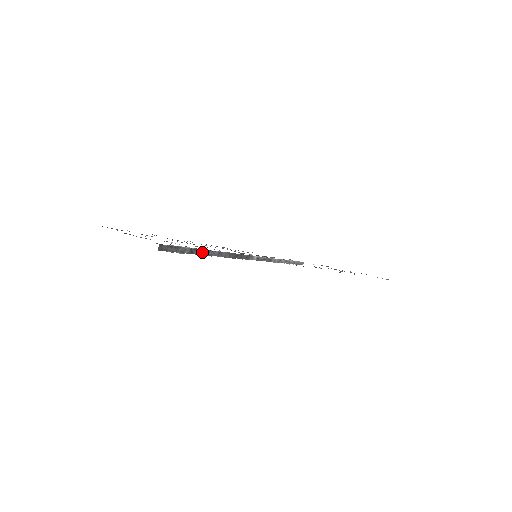
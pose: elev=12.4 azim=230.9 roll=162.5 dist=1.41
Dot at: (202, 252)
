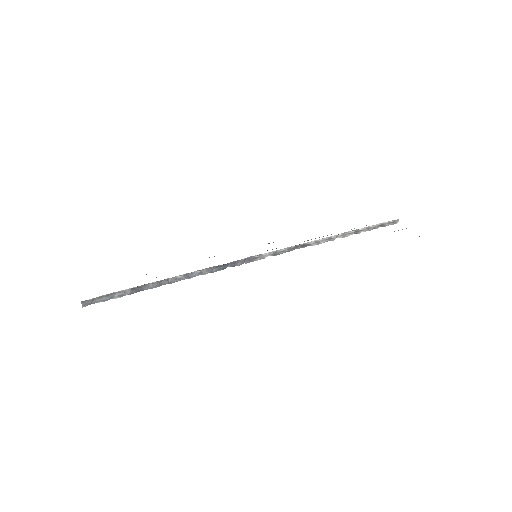
Dot at: (155, 285)
